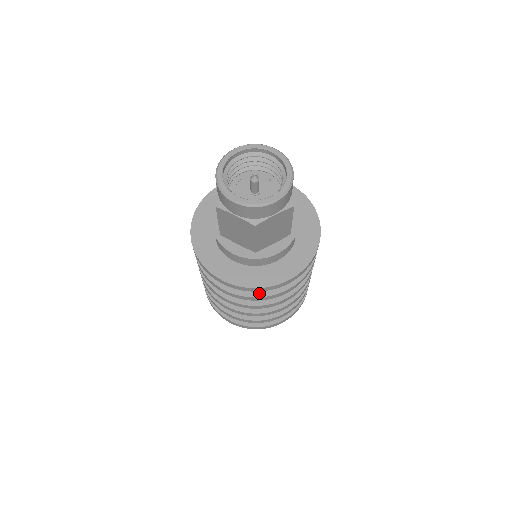
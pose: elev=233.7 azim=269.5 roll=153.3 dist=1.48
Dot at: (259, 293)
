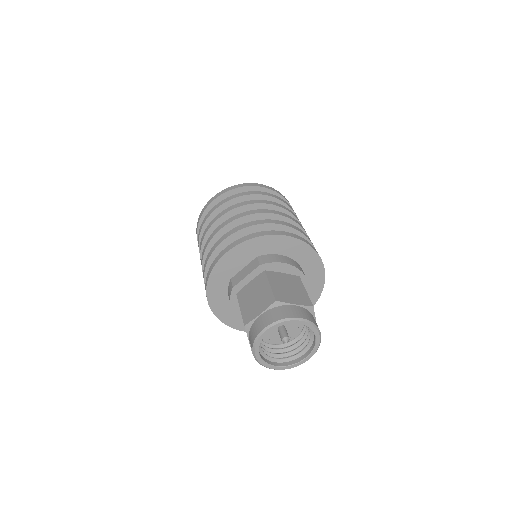
Dot at: occluded
